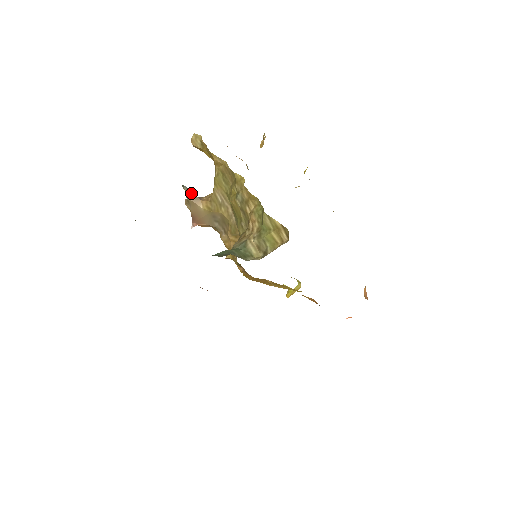
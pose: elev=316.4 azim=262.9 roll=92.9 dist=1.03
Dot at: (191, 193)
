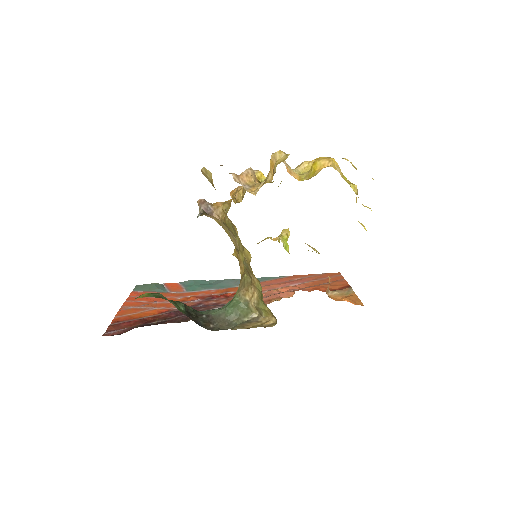
Dot at: occluded
